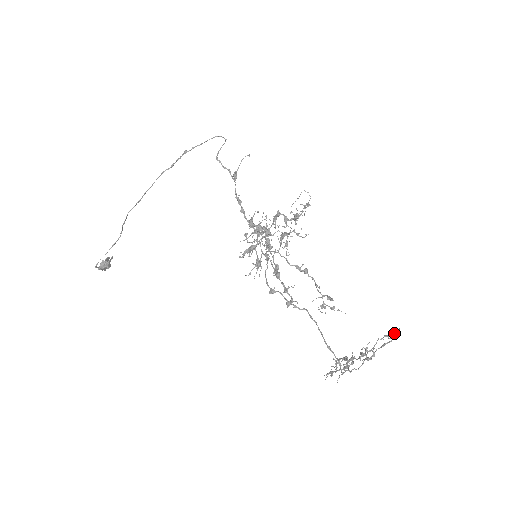
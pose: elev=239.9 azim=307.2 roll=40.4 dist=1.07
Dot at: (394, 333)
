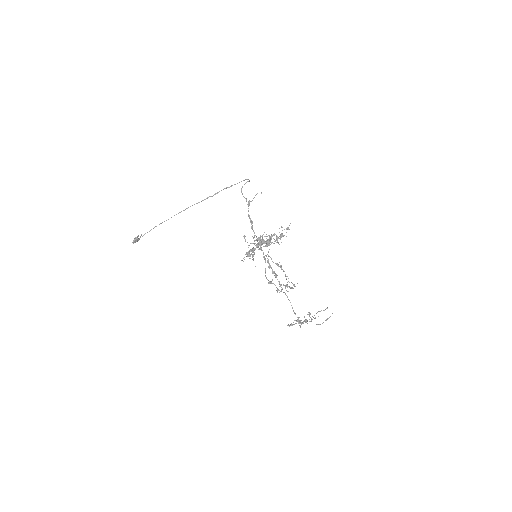
Dot at: occluded
